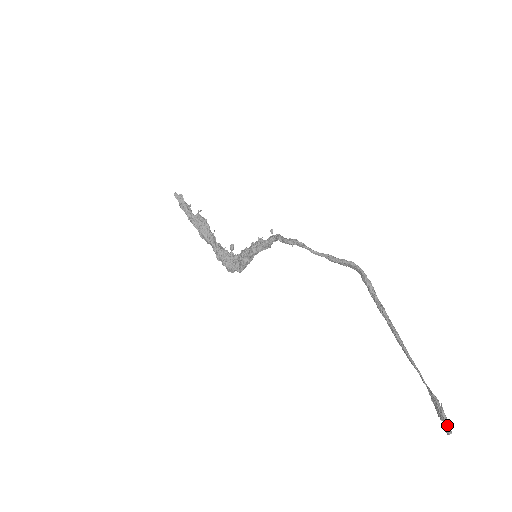
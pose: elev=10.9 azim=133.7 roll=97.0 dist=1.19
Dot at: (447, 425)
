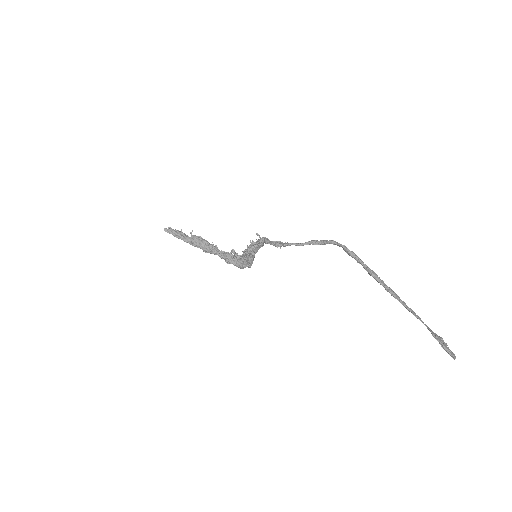
Dot at: (450, 355)
